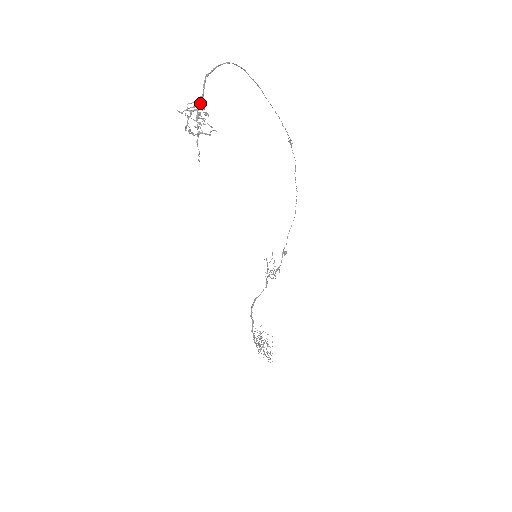
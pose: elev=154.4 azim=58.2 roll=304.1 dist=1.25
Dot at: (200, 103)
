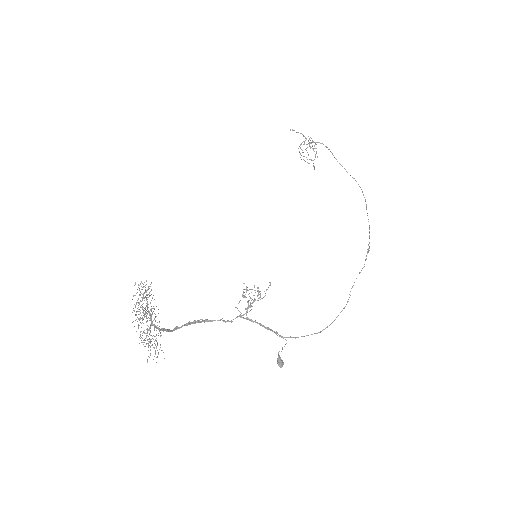
Dot at: (317, 142)
